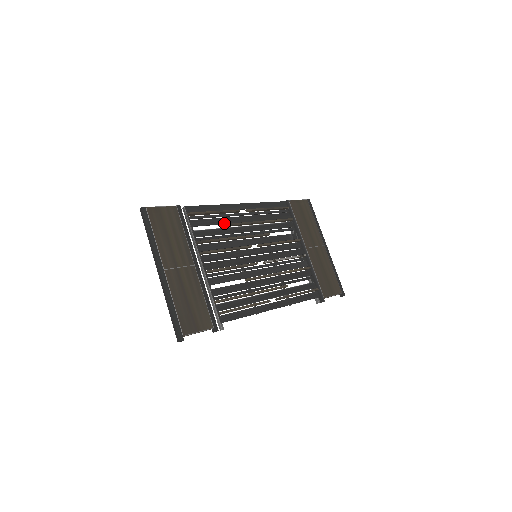
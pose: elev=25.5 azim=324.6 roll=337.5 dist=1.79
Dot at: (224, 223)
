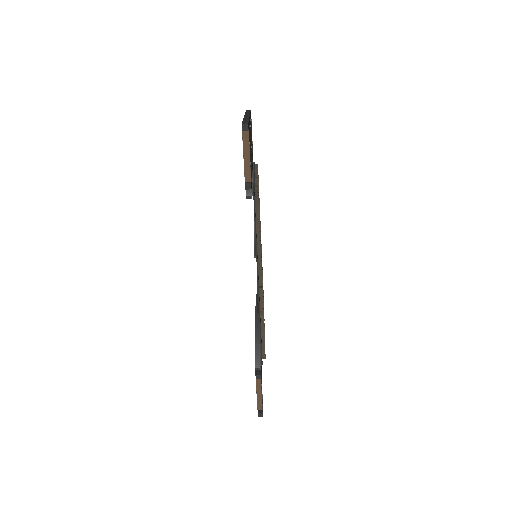
Dot at: occluded
